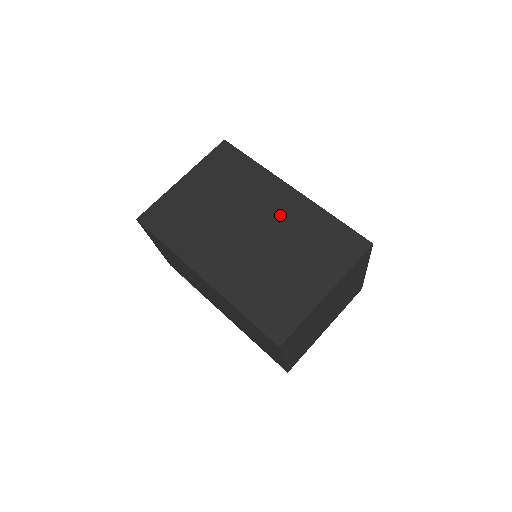
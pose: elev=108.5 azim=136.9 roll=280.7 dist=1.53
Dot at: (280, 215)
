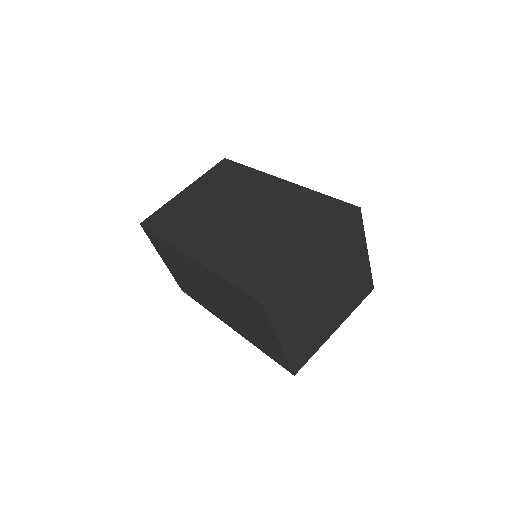
Dot at: (270, 200)
